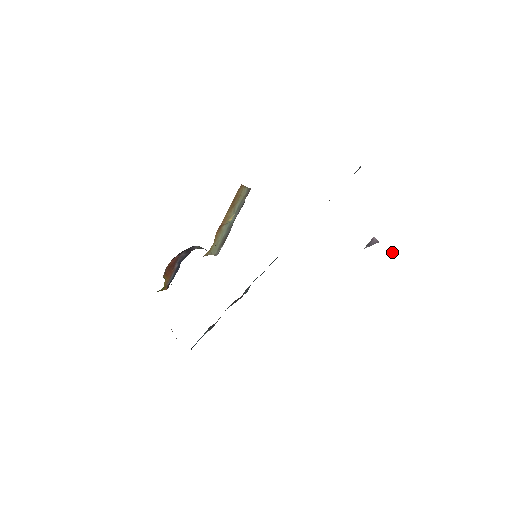
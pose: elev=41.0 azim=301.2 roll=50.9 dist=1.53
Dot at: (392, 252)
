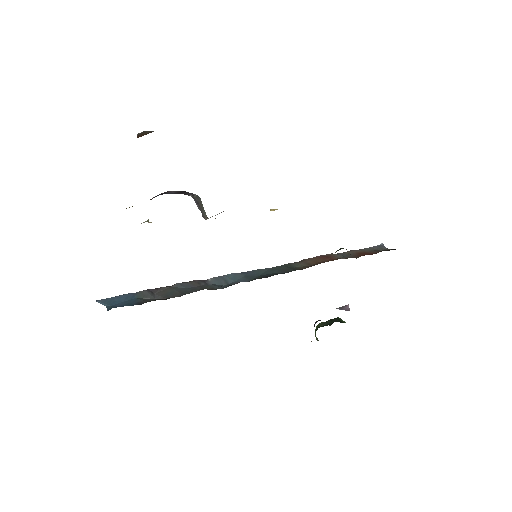
Dot at: occluded
